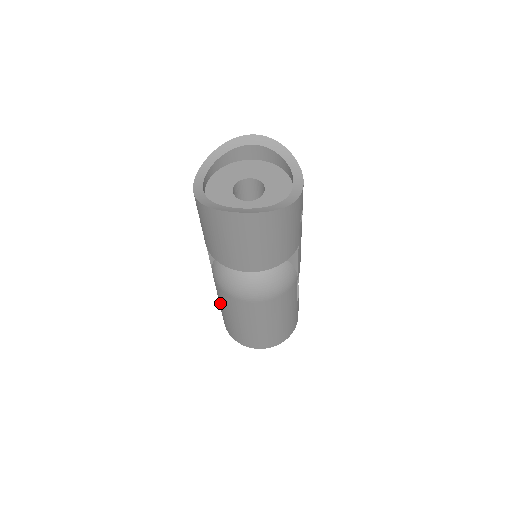
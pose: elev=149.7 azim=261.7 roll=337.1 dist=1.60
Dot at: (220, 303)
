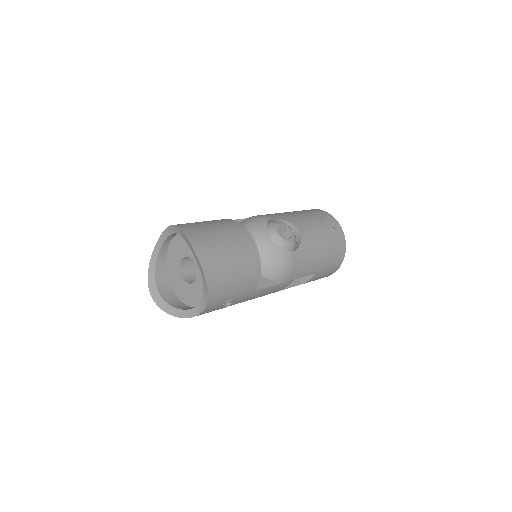
Dot at: occluded
